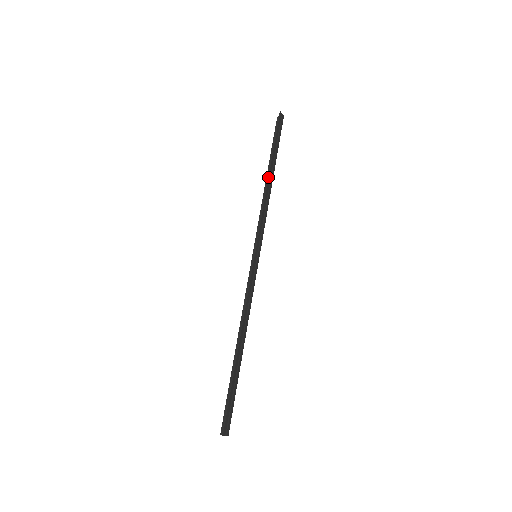
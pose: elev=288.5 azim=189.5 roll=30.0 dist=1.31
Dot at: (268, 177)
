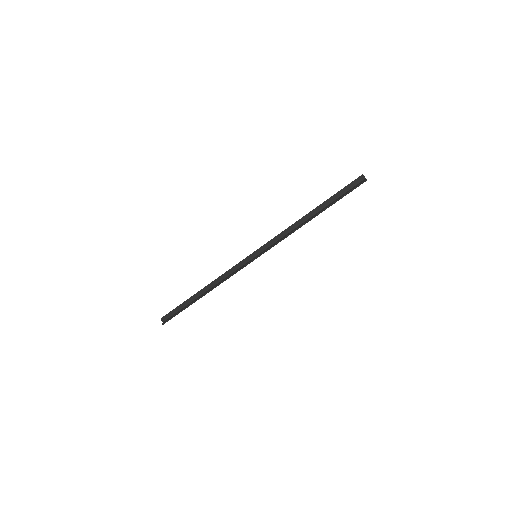
Dot at: occluded
